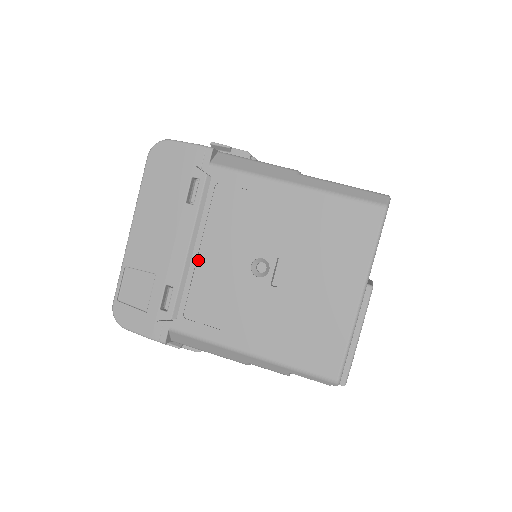
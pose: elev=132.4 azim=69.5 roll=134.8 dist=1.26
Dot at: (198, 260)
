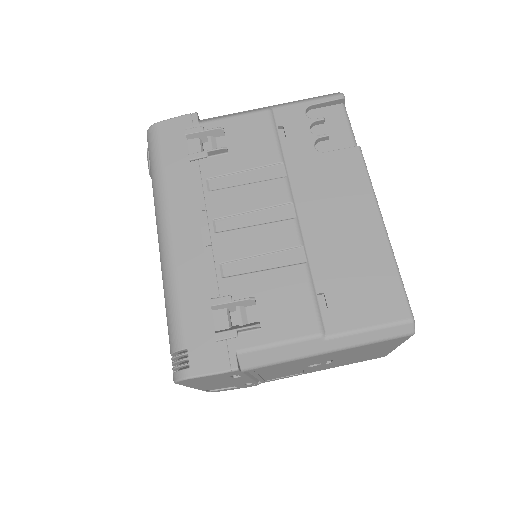
Dot at: occluded
